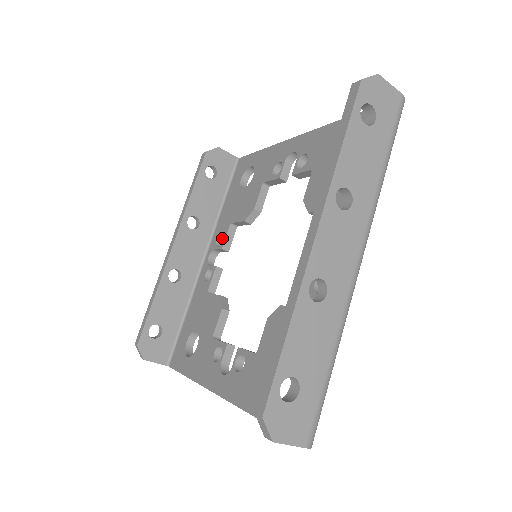
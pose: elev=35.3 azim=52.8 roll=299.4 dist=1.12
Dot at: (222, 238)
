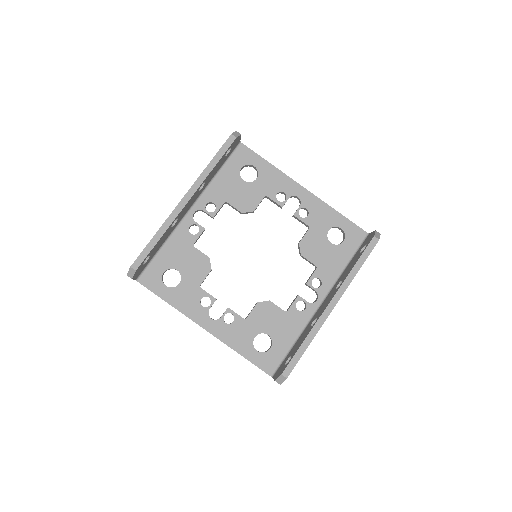
Dot at: (209, 203)
